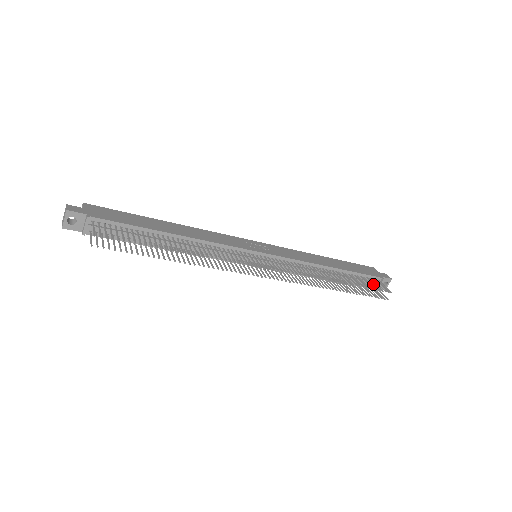
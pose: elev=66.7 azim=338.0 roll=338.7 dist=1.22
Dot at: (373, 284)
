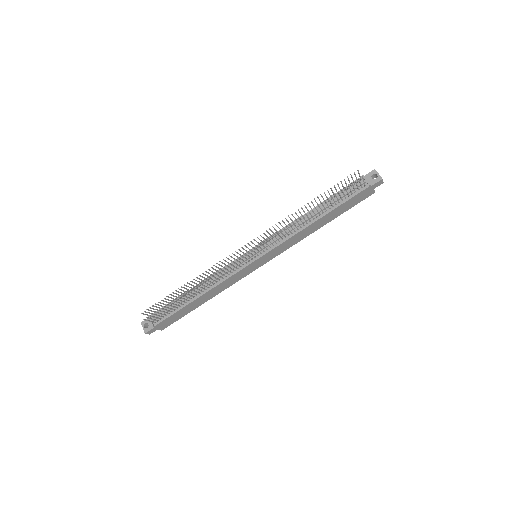
Dot at: occluded
